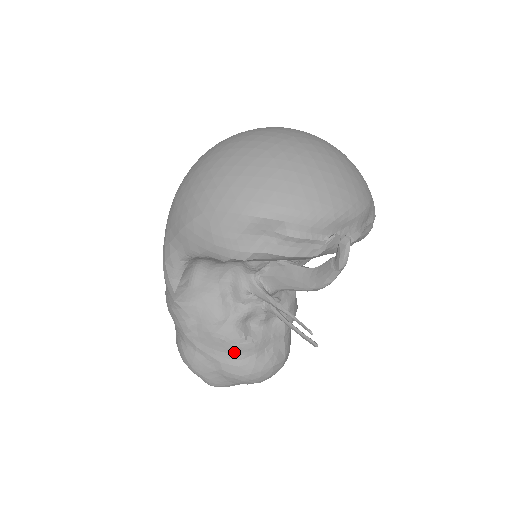
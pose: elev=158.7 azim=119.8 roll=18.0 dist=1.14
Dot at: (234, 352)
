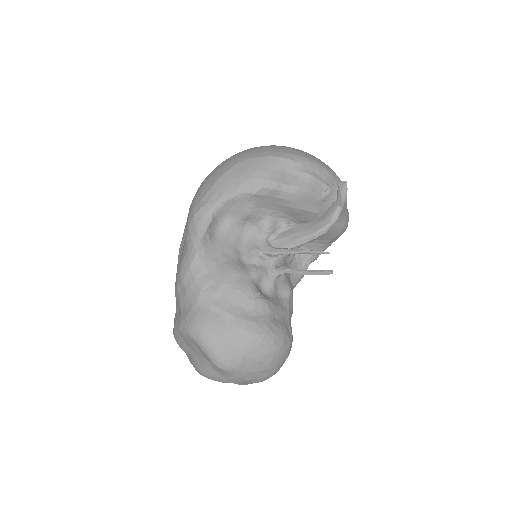
Dot at: (250, 307)
